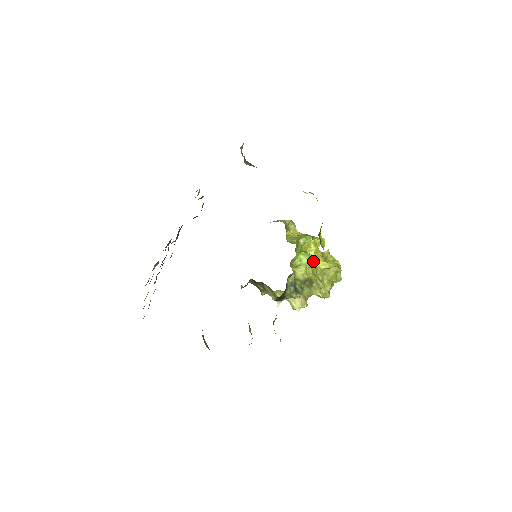
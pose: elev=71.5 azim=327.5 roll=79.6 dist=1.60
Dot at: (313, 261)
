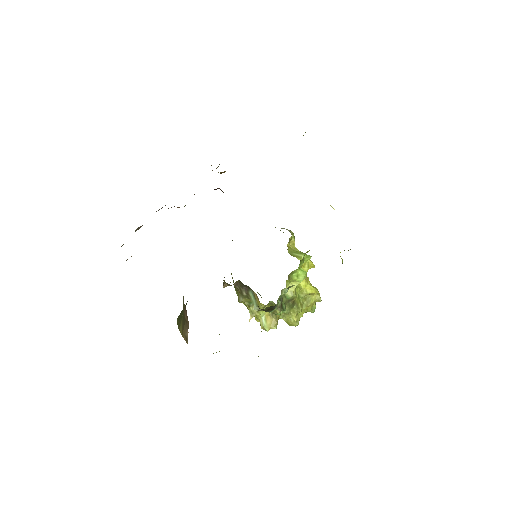
Dot at: (302, 282)
